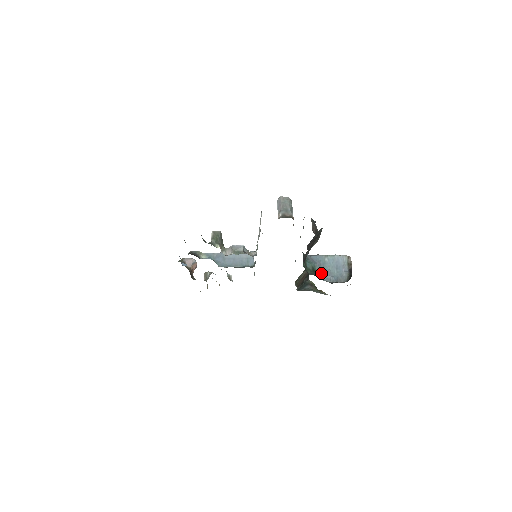
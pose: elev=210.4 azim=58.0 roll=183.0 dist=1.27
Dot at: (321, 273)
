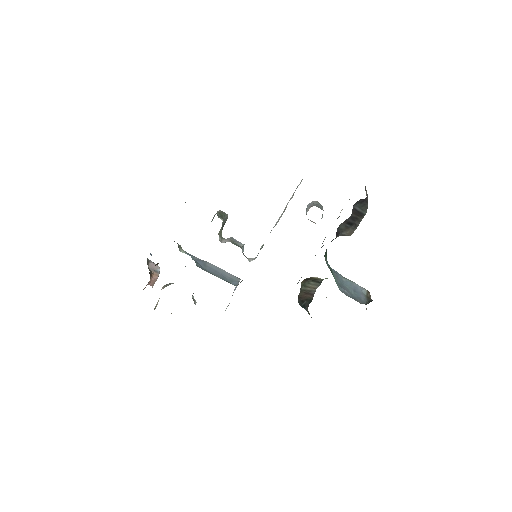
Dot at: (337, 283)
